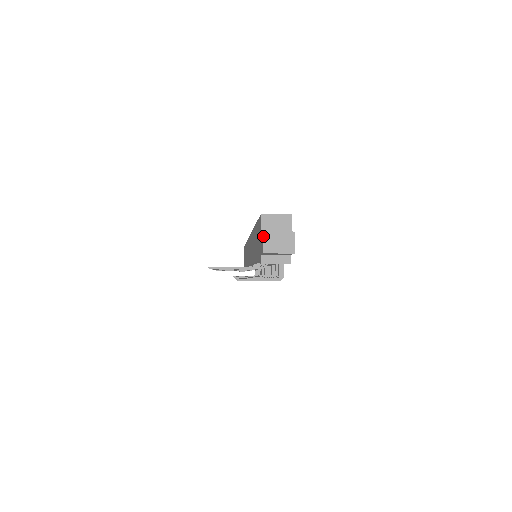
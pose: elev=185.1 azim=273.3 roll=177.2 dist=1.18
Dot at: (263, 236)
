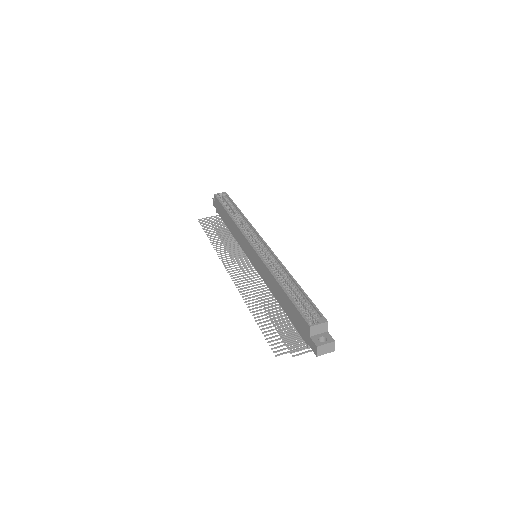
Dot at: (317, 349)
